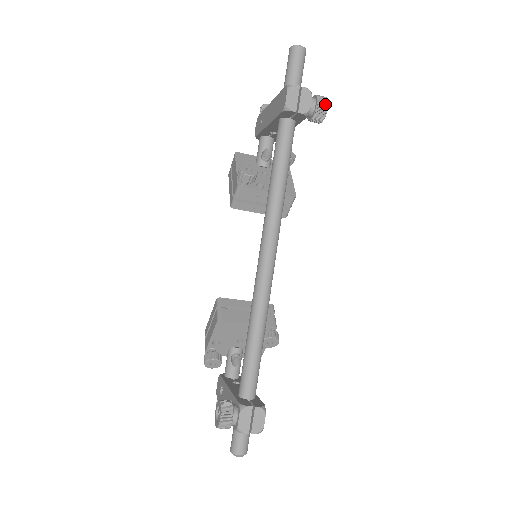
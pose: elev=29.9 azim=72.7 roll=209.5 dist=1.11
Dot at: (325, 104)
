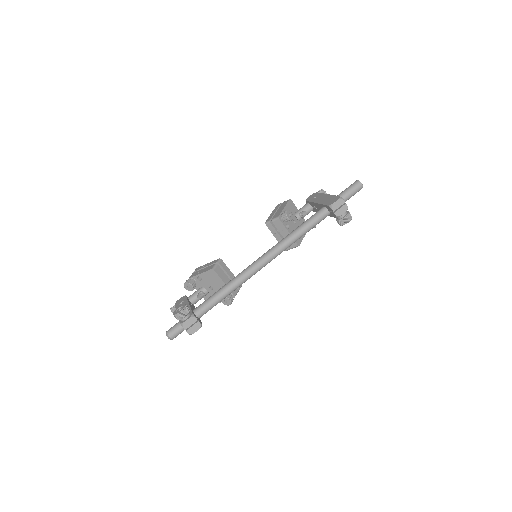
Dot at: (349, 220)
